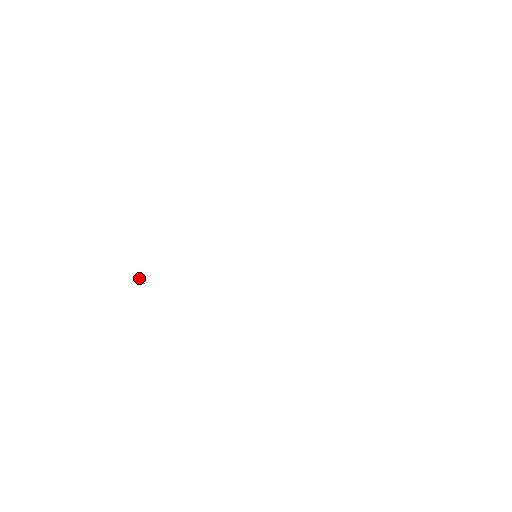
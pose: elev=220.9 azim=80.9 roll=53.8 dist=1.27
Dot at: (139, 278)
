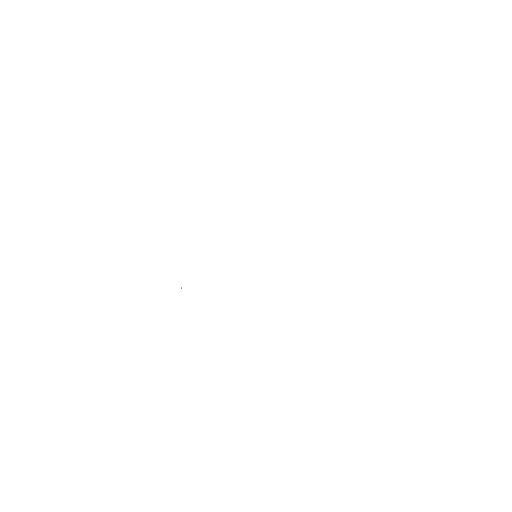
Dot at: occluded
